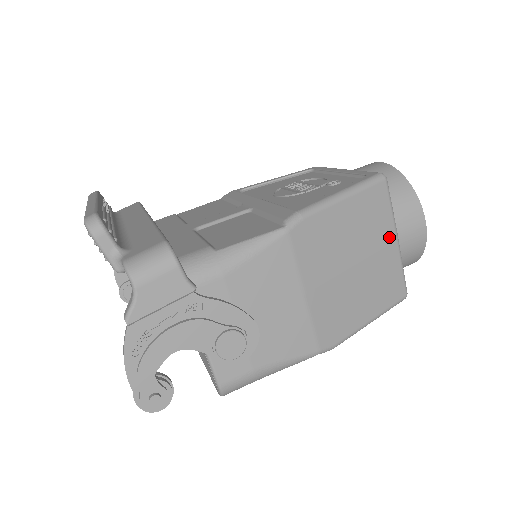
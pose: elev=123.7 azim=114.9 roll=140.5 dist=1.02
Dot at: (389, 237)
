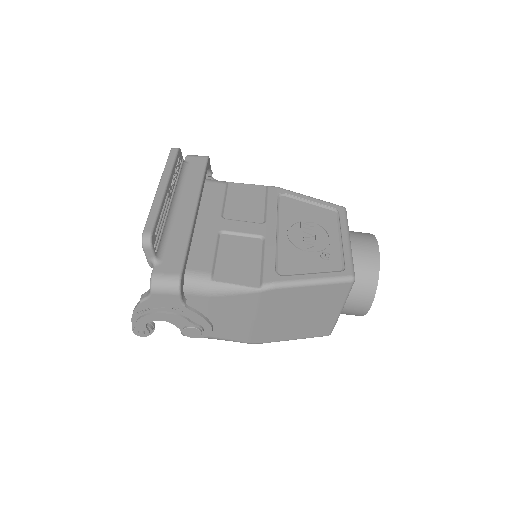
Dot at: (335, 308)
